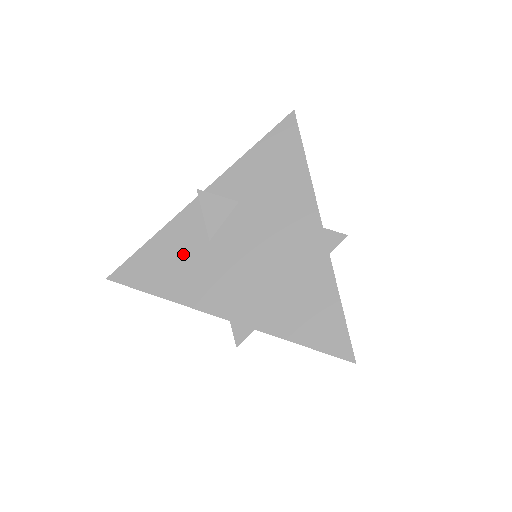
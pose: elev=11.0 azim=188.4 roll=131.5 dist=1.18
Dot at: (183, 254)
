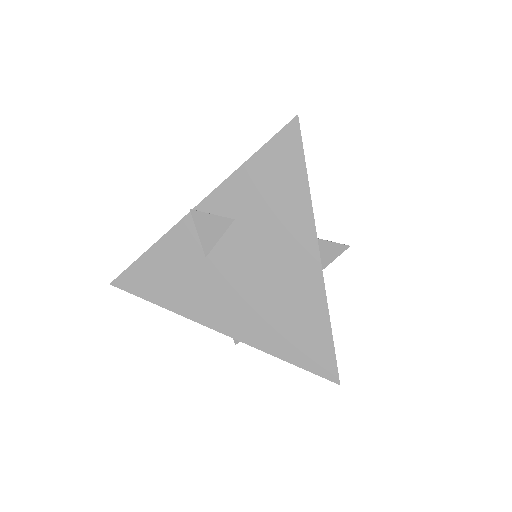
Dot at: (180, 268)
